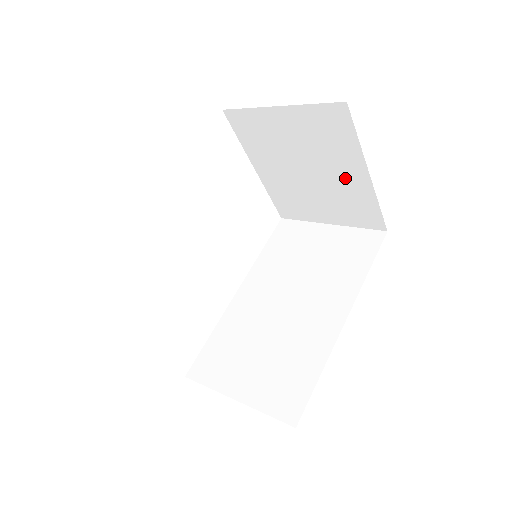
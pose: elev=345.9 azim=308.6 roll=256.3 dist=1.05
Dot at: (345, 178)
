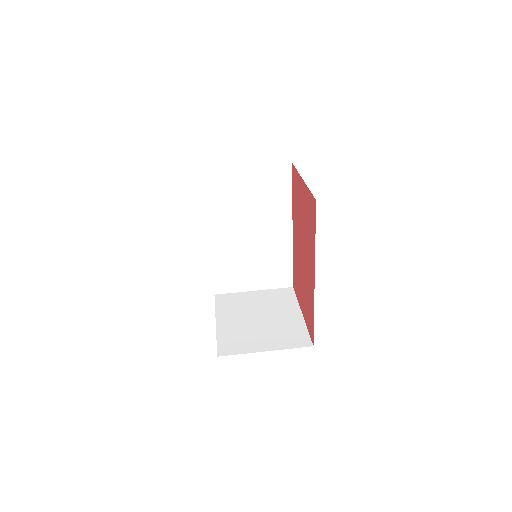
Dot at: occluded
